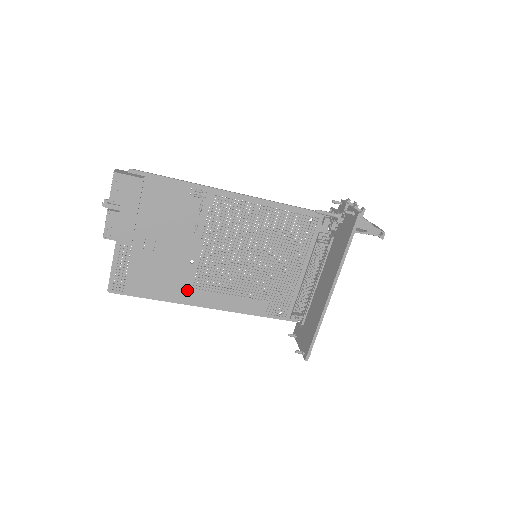
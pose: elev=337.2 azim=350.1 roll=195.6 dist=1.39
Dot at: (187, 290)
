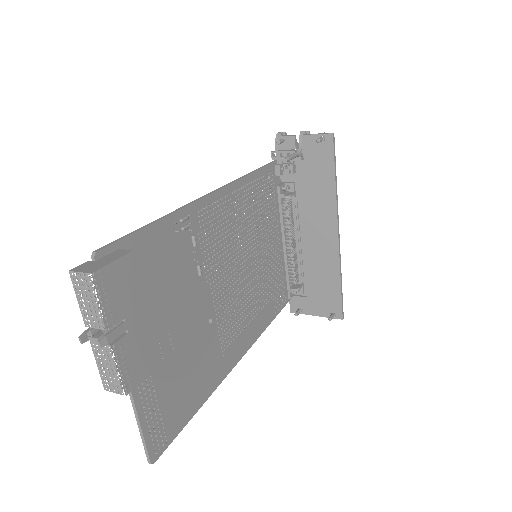
Dot at: (219, 361)
